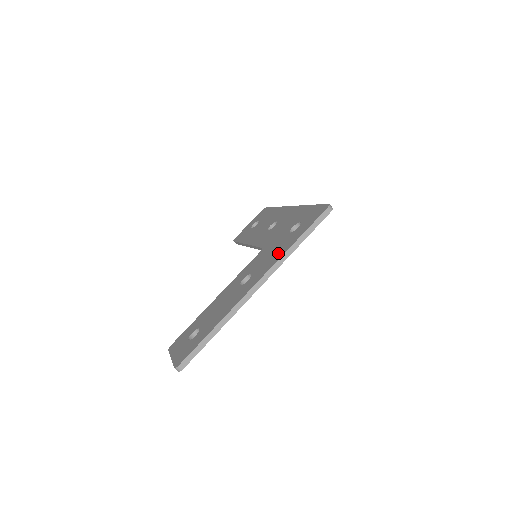
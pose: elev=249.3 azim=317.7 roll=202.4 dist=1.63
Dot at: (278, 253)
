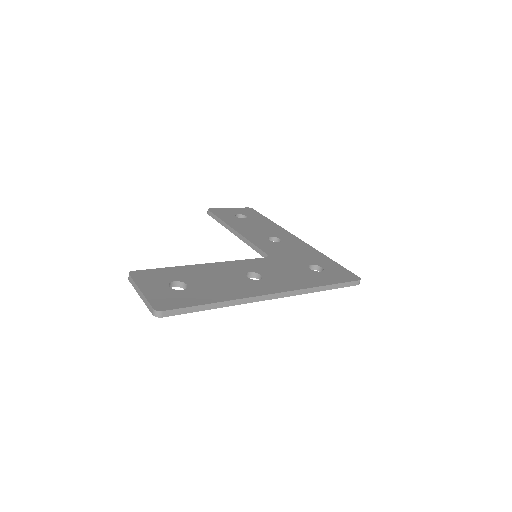
Dot at: (301, 281)
